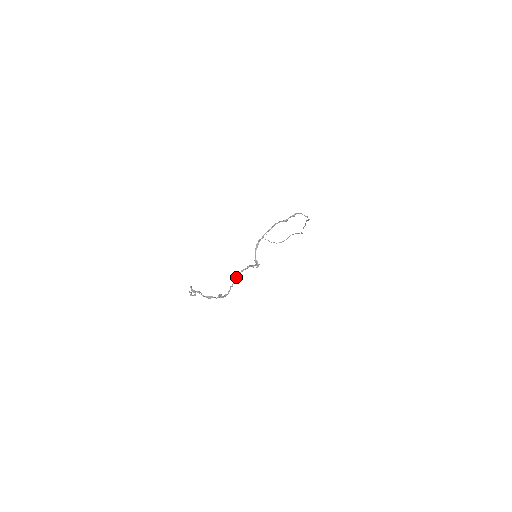
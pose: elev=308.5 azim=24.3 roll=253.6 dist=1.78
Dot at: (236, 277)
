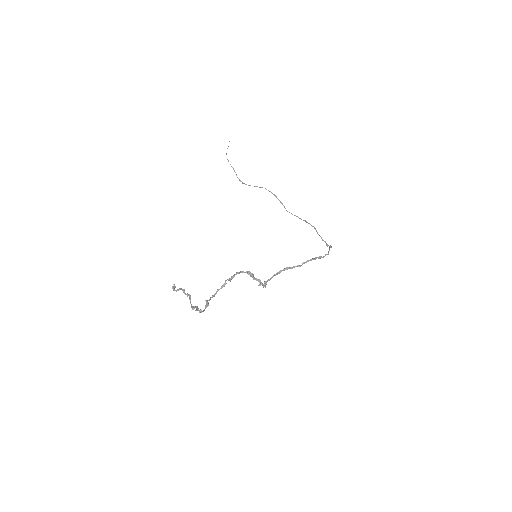
Dot at: (228, 279)
